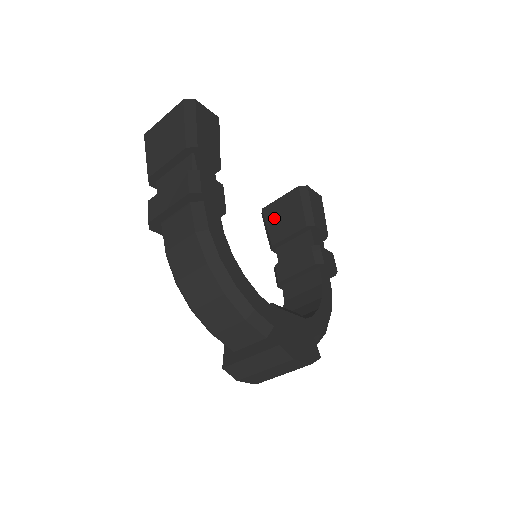
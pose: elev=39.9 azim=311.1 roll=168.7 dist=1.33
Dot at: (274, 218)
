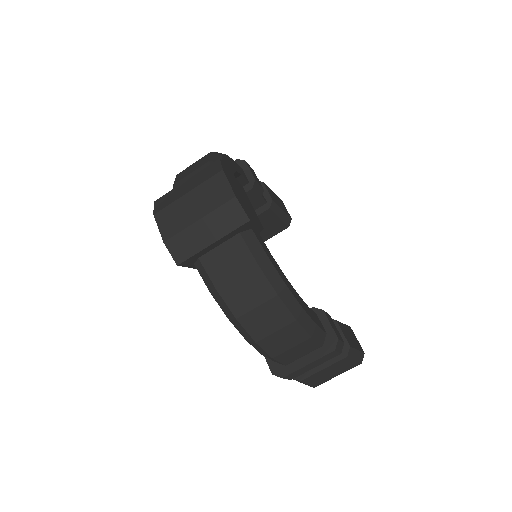
Dot at: occluded
